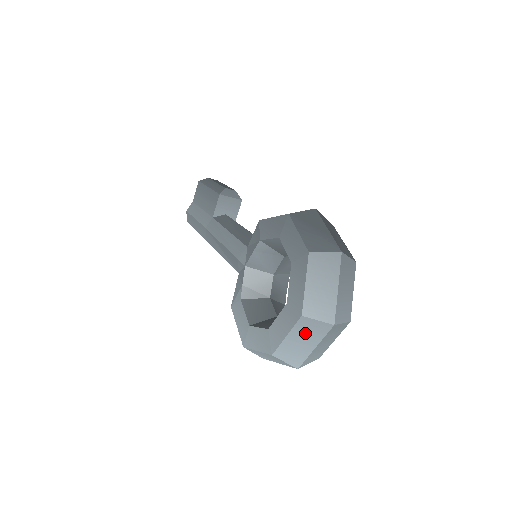
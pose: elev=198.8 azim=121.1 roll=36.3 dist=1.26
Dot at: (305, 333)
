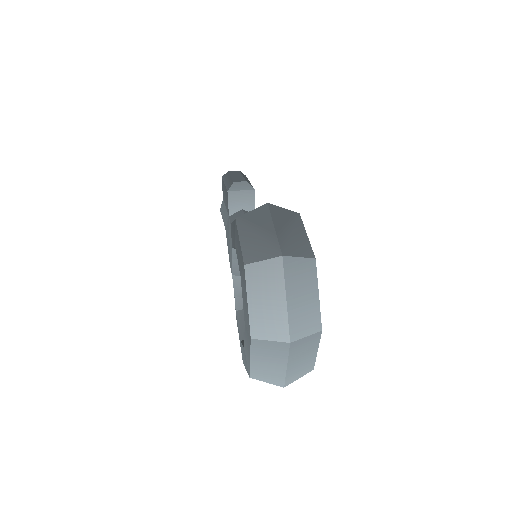
Dot at: (266, 354)
